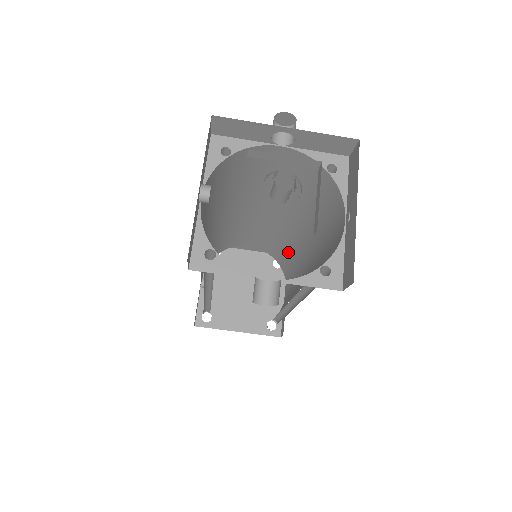
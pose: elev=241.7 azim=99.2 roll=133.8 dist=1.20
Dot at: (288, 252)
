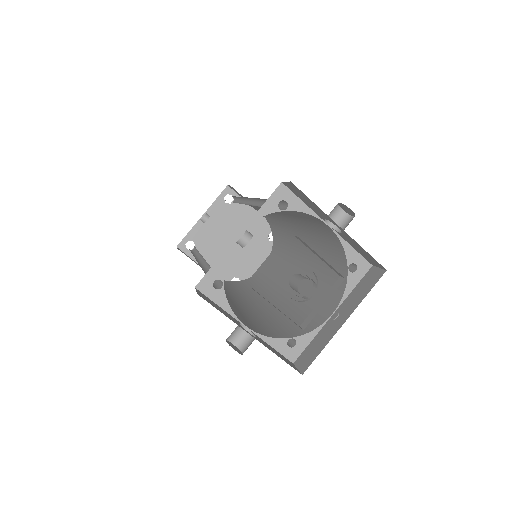
Dot at: (285, 248)
